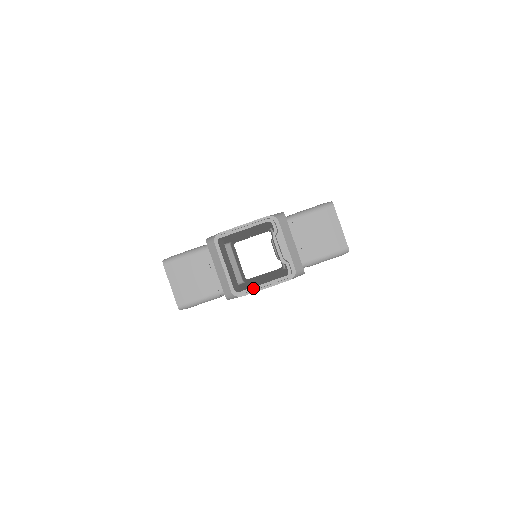
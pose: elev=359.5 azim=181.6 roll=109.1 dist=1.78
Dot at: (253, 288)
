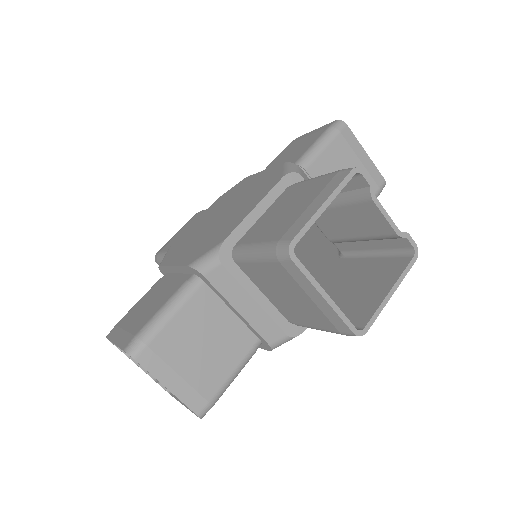
Dot at: (381, 307)
